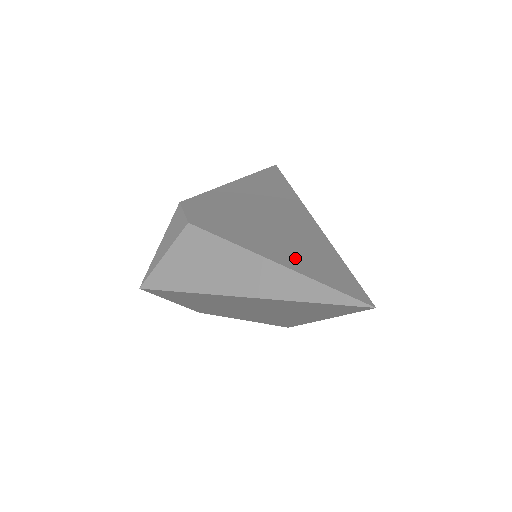
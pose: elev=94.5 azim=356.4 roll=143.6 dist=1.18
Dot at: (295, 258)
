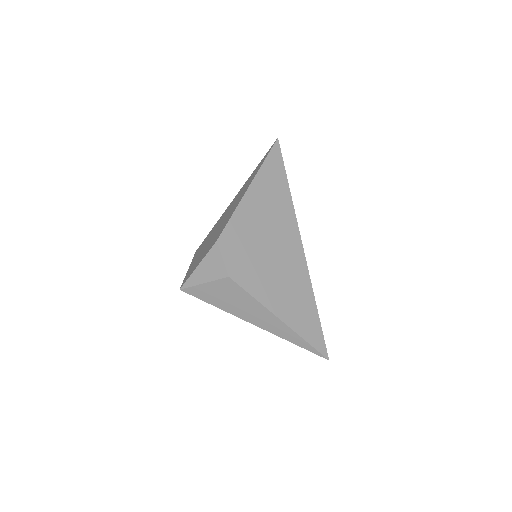
Dot at: (294, 315)
